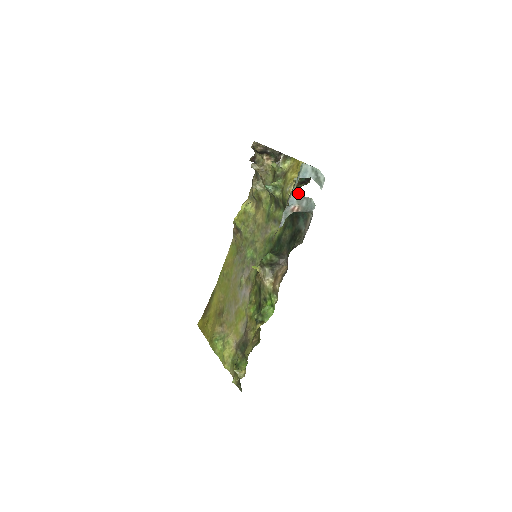
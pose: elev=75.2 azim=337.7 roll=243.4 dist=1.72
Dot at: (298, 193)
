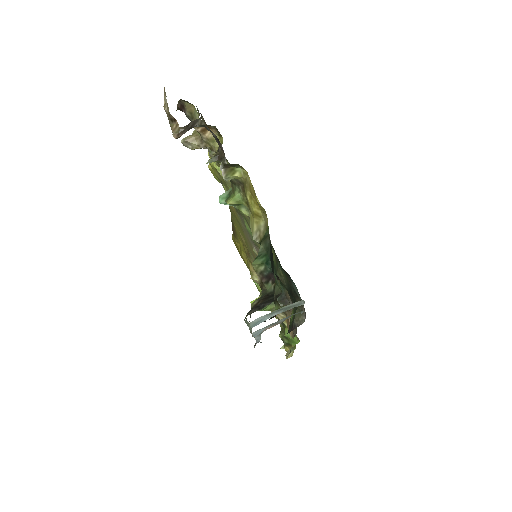
Dot at: occluded
